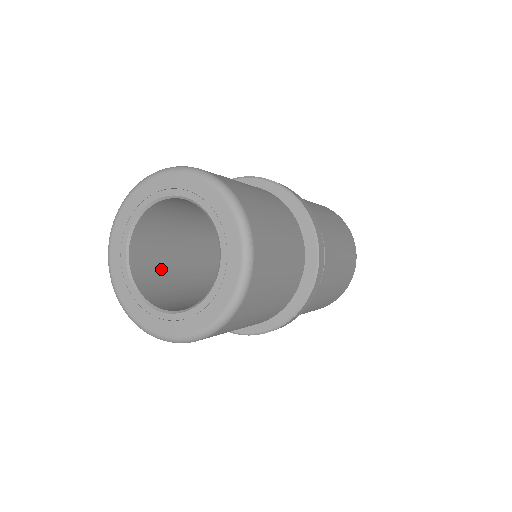
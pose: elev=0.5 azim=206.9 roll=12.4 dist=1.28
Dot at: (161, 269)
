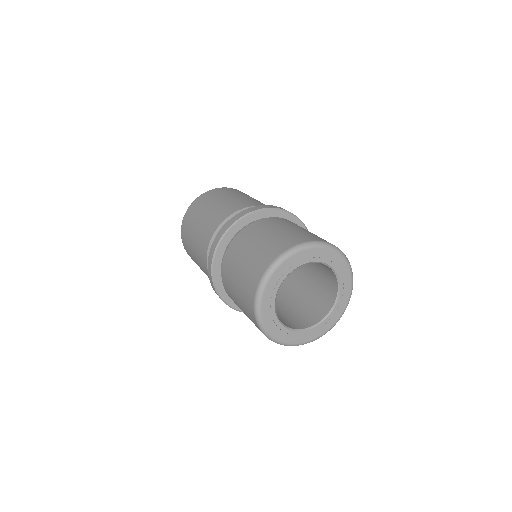
Dot at: occluded
